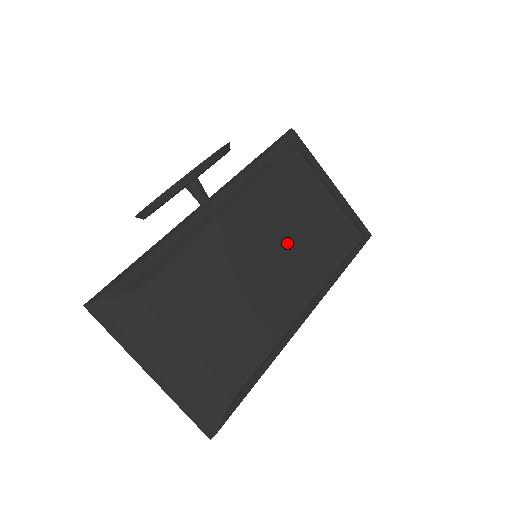
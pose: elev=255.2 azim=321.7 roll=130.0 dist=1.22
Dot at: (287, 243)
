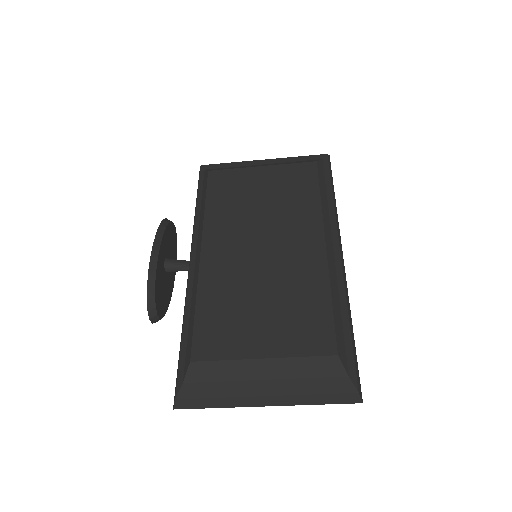
Dot at: (264, 224)
